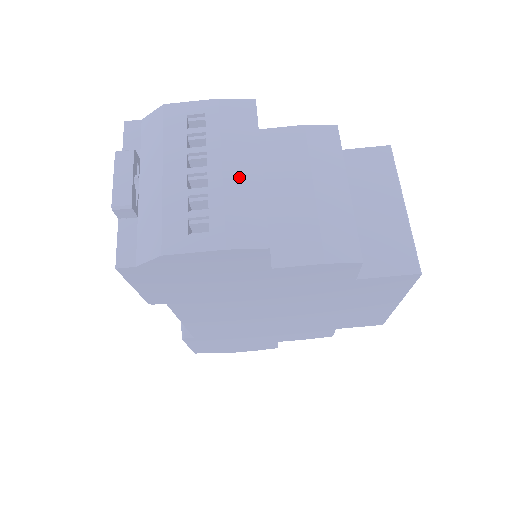
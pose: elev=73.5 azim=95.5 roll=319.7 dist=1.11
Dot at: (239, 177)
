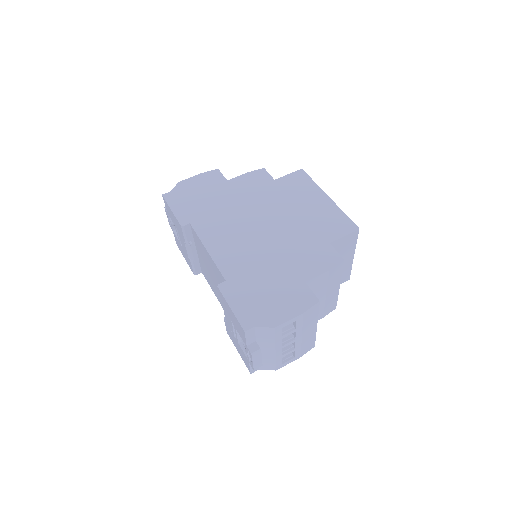
Dot at: occluded
